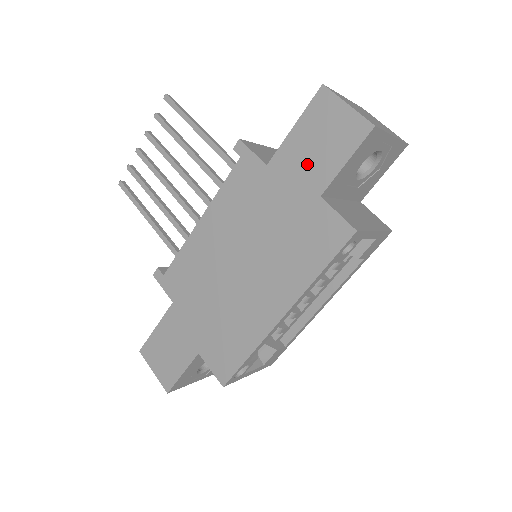
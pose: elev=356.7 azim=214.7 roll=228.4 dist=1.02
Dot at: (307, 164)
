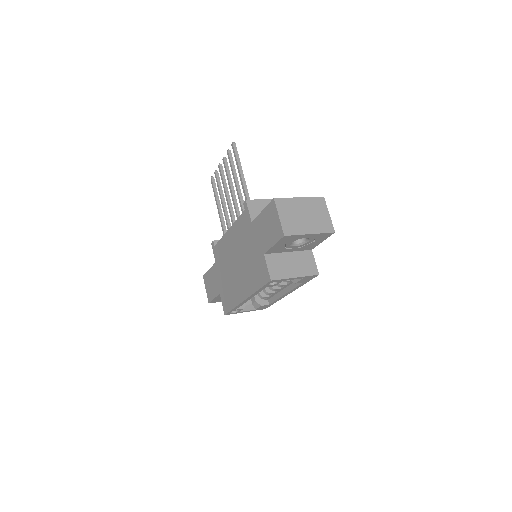
Dot at: (263, 234)
